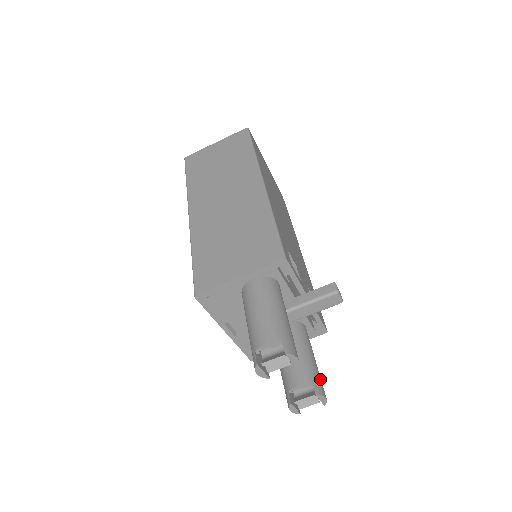
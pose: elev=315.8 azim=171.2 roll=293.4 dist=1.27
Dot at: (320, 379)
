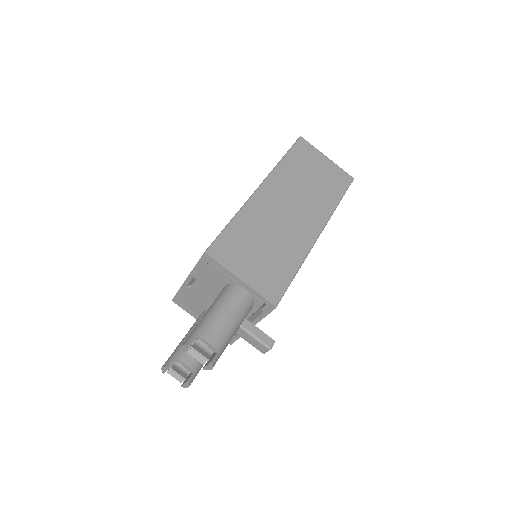
Dot at: occluded
